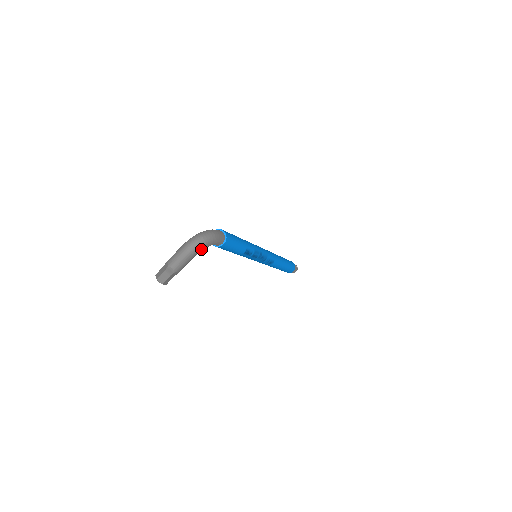
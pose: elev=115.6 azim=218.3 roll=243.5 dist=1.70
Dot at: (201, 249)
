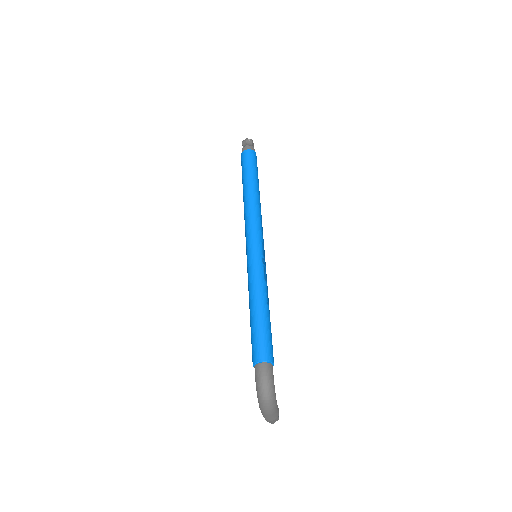
Dot at: occluded
